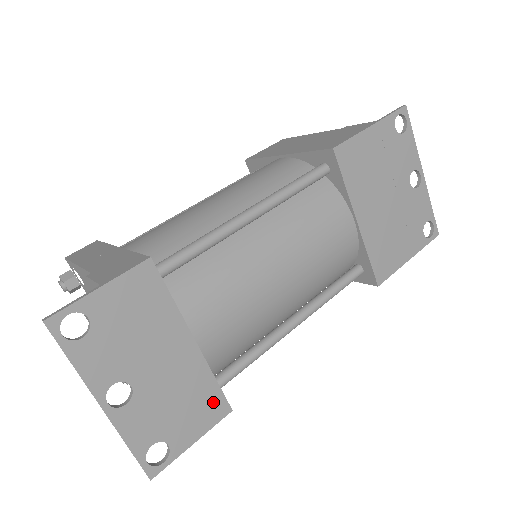
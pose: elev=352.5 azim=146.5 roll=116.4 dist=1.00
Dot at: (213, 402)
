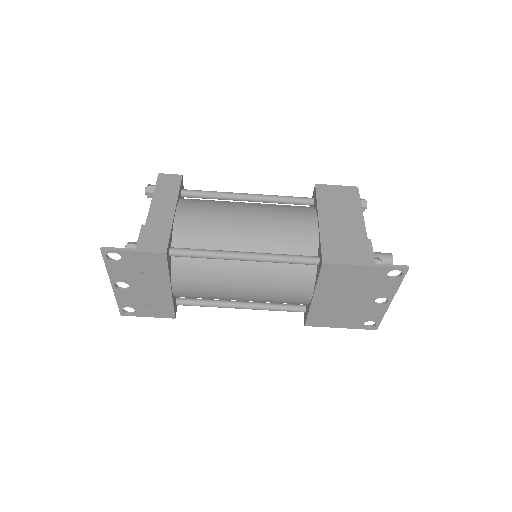
Dot at: (167, 311)
